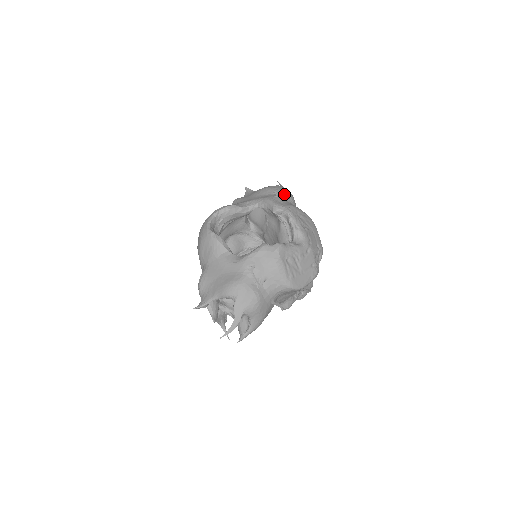
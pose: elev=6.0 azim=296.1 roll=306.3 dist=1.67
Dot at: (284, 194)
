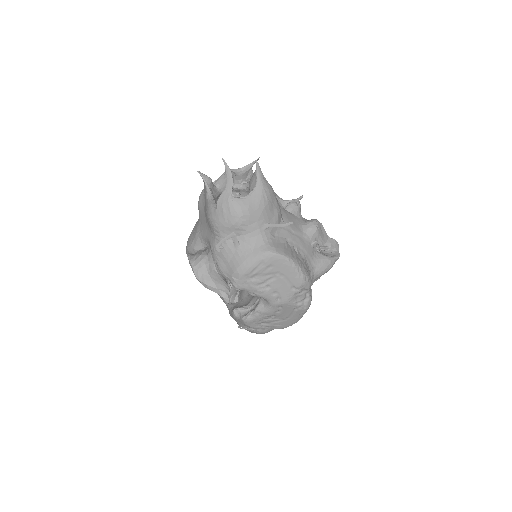
Dot at: (226, 237)
